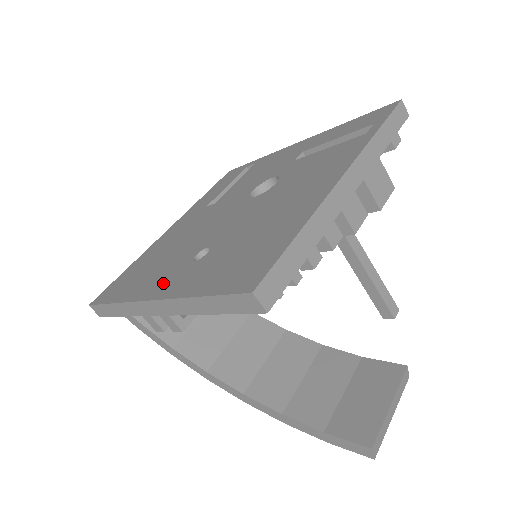
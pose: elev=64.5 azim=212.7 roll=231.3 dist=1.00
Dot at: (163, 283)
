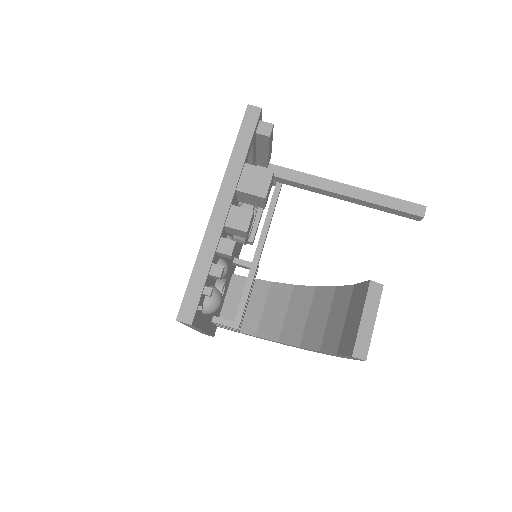
Dot at: occluded
